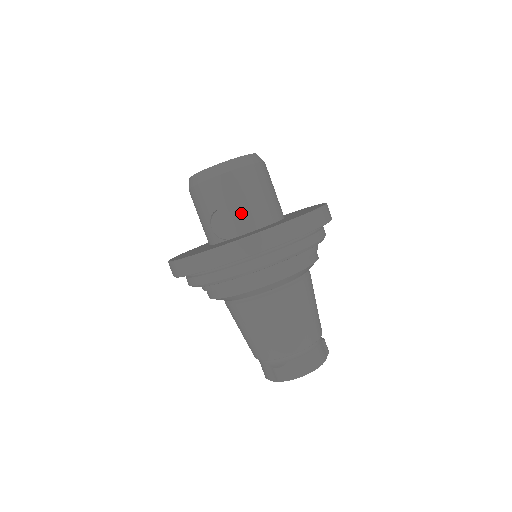
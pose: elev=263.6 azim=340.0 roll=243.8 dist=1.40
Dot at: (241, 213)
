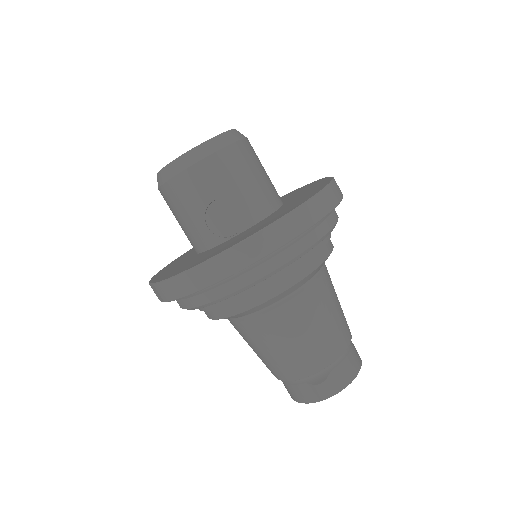
Dot at: (245, 199)
